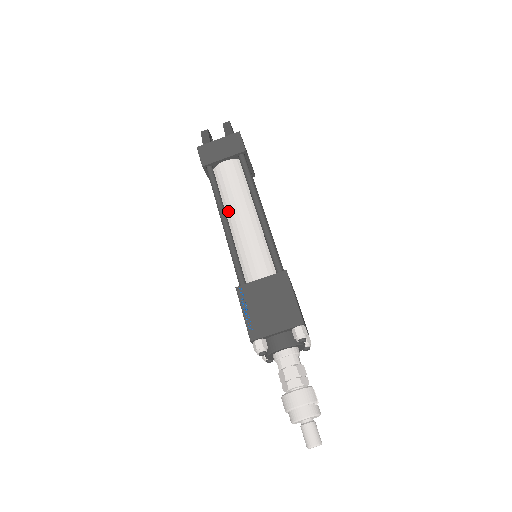
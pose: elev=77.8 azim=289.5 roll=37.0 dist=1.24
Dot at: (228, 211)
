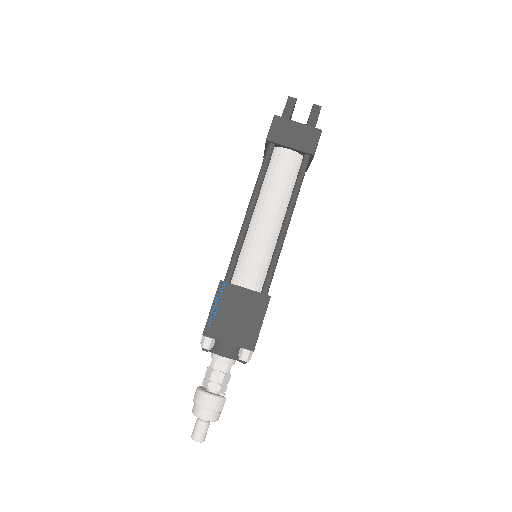
Dot at: (260, 201)
